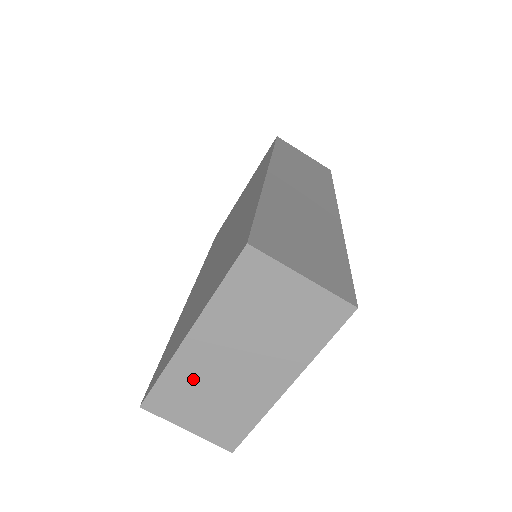
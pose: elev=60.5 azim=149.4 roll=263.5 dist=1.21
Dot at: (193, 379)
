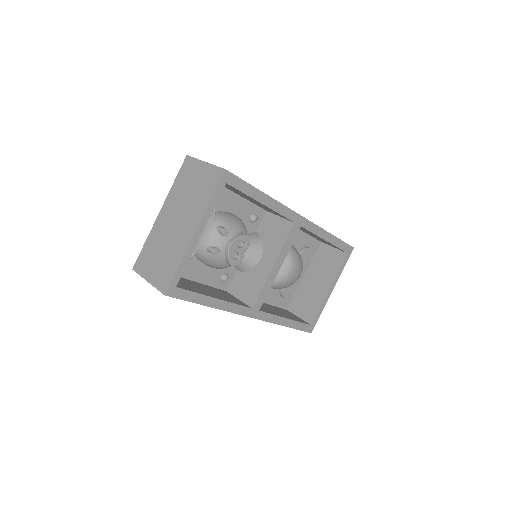
Dot at: (157, 241)
